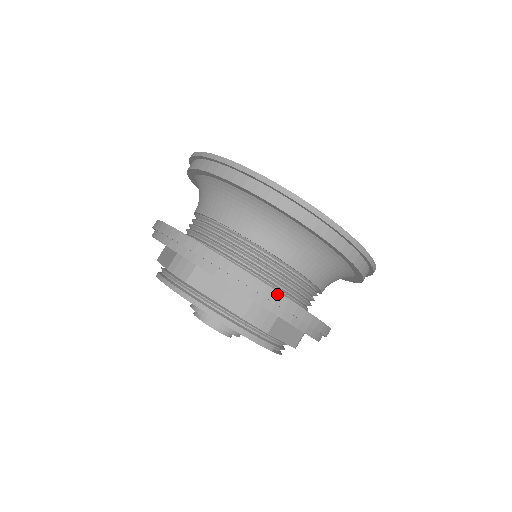
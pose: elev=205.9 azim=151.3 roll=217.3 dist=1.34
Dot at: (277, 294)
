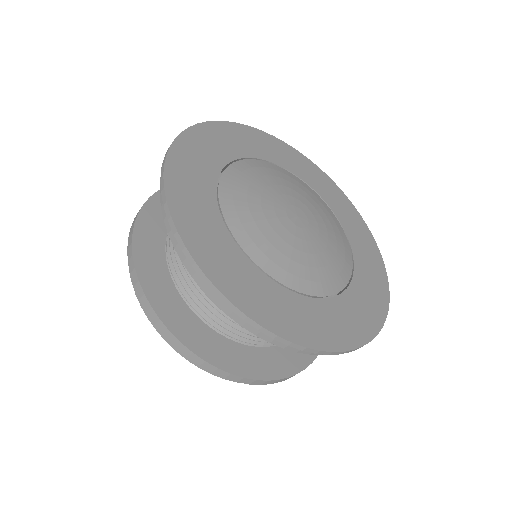
Dot at: (216, 369)
